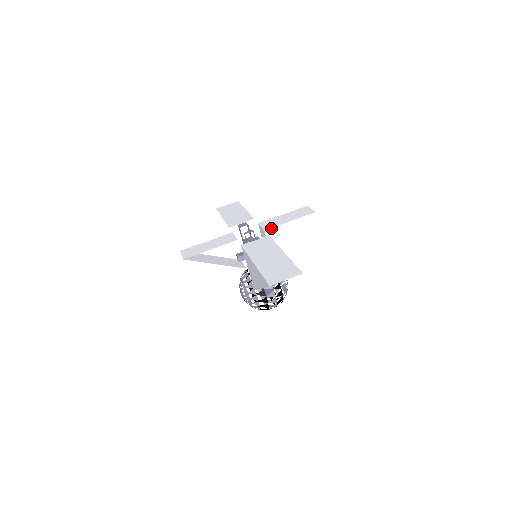
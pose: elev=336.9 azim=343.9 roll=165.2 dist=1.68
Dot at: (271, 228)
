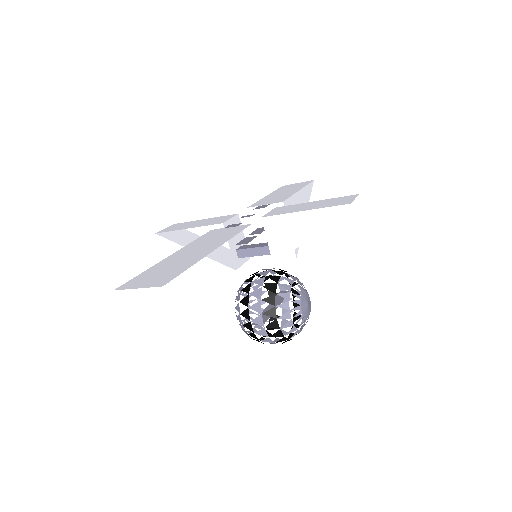
Dot at: (272, 216)
